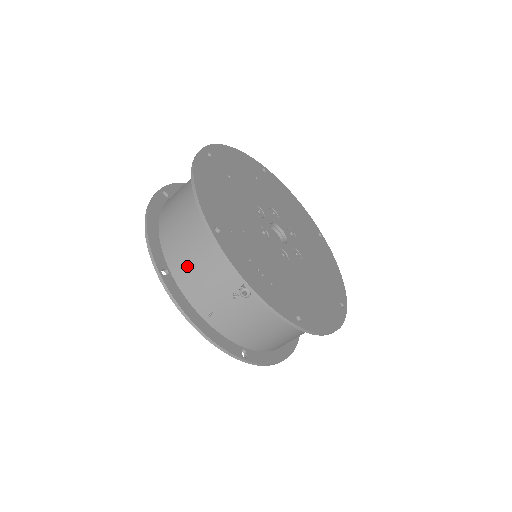
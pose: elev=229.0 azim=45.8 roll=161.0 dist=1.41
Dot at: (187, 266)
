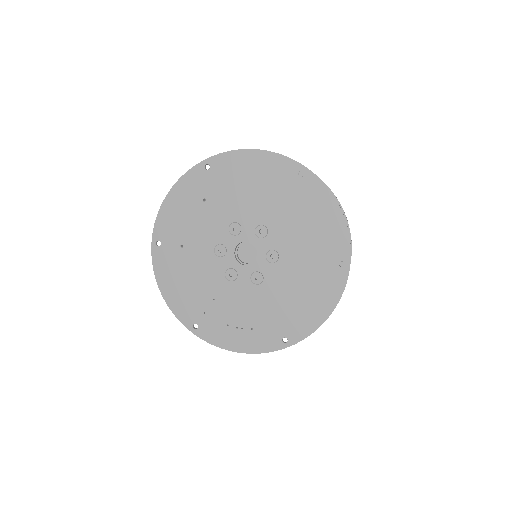
Dot at: occluded
